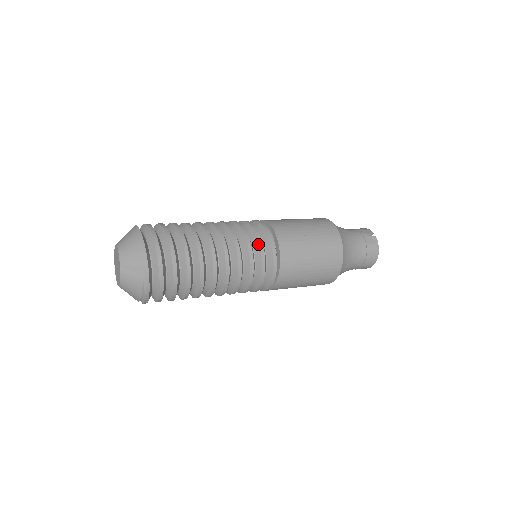
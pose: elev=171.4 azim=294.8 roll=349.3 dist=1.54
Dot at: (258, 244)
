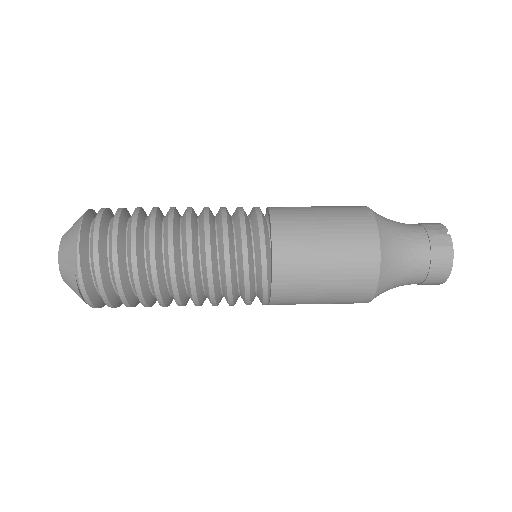
Dot at: (240, 237)
